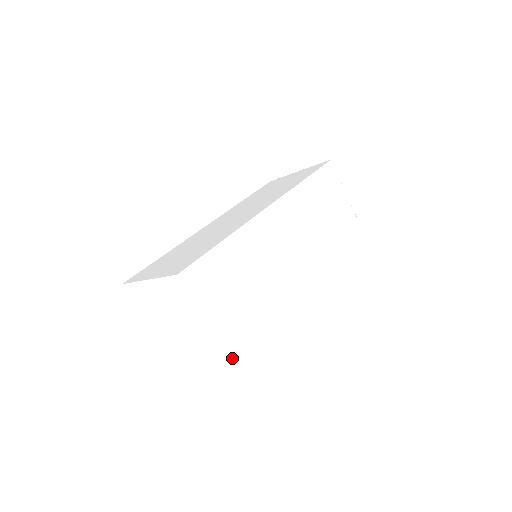
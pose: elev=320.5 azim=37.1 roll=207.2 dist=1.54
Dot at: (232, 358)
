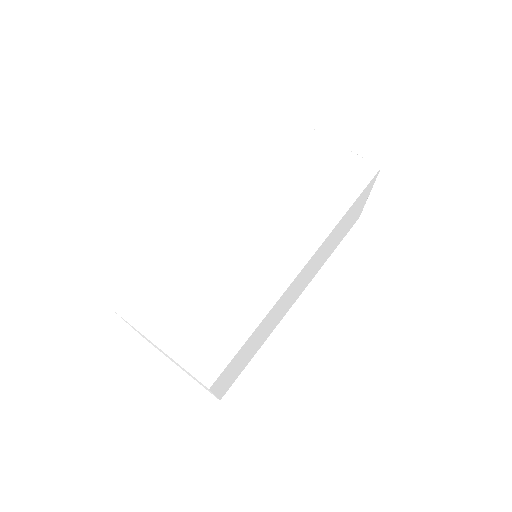
Dot at: (222, 395)
